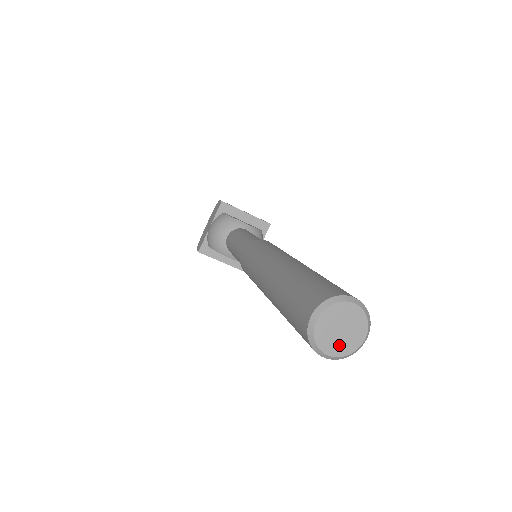
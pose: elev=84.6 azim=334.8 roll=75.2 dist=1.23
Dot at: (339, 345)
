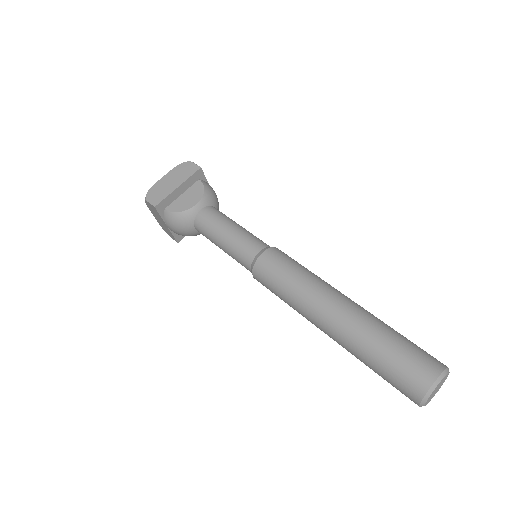
Dot at: (438, 390)
